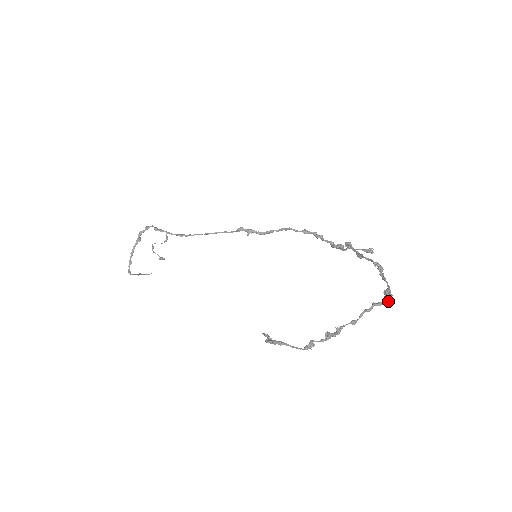
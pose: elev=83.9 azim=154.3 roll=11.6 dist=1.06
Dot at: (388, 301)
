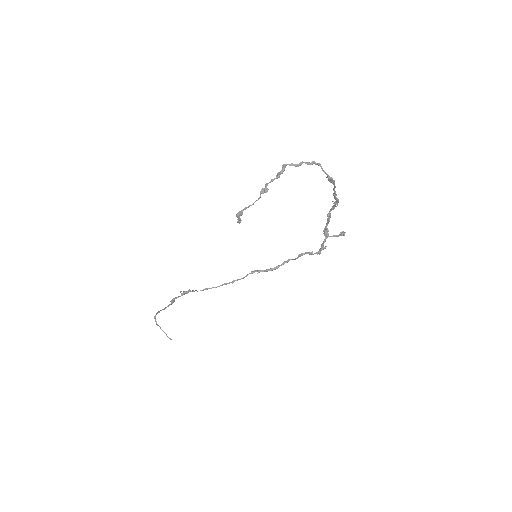
Dot at: (329, 176)
